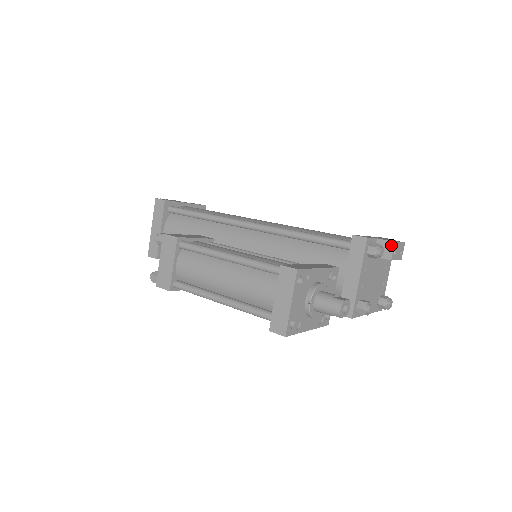
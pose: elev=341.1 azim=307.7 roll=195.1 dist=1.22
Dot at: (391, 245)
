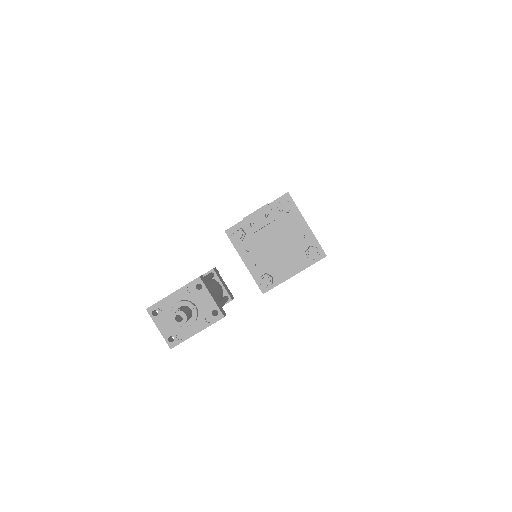
Dot at: (244, 222)
